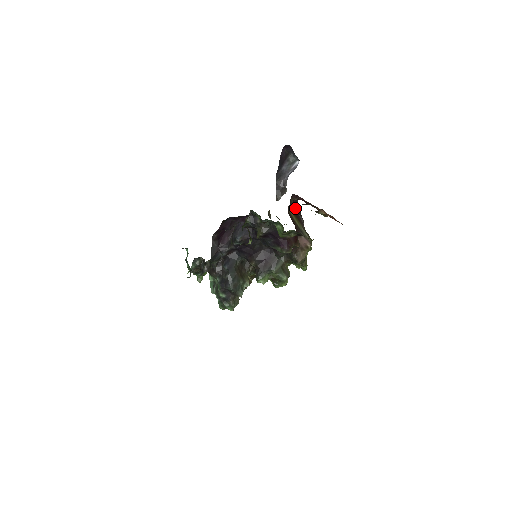
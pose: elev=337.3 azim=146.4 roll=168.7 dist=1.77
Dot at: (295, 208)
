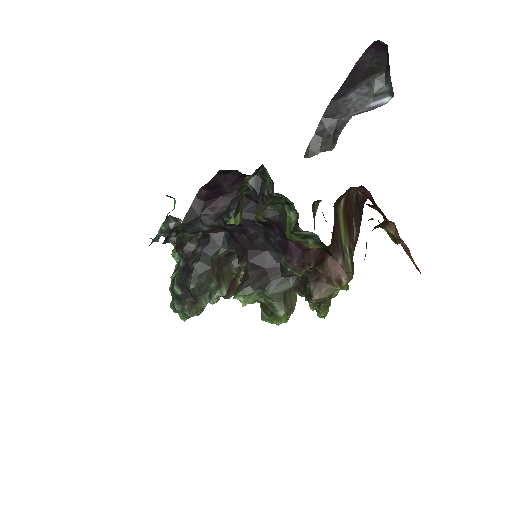
Dot at: (353, 208)
